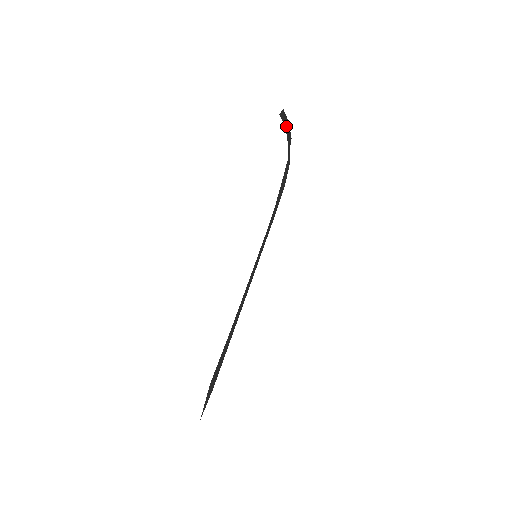
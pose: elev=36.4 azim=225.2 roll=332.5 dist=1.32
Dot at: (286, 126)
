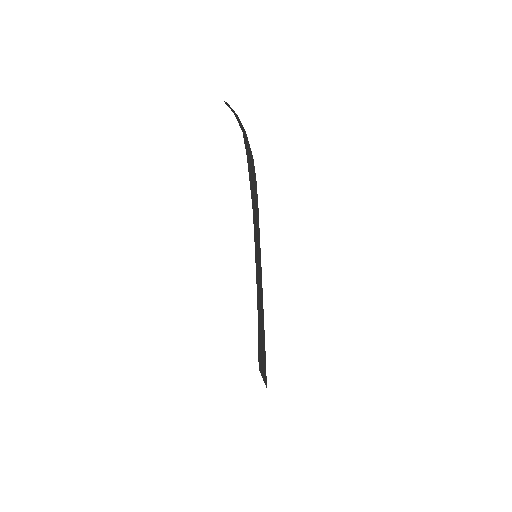
Dot at: (235, 115)
